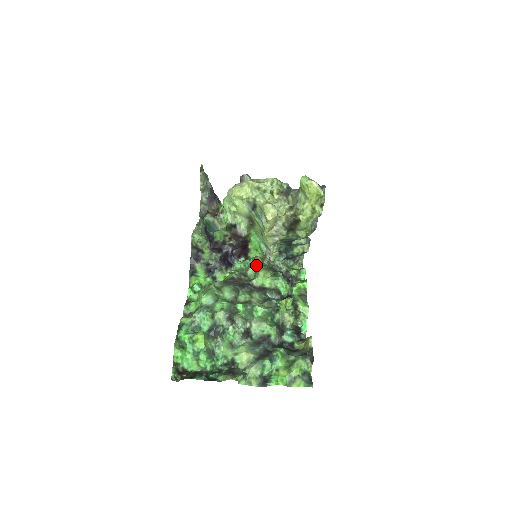
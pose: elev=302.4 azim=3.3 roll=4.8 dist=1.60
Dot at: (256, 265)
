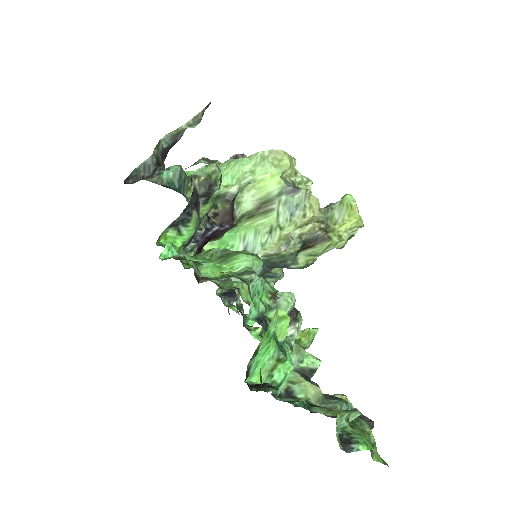
Dot at: occluded
